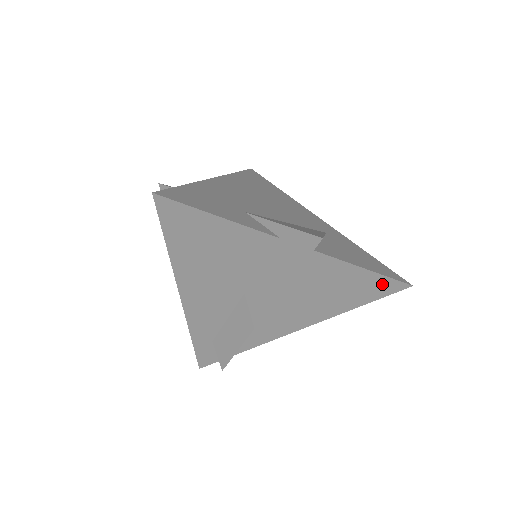
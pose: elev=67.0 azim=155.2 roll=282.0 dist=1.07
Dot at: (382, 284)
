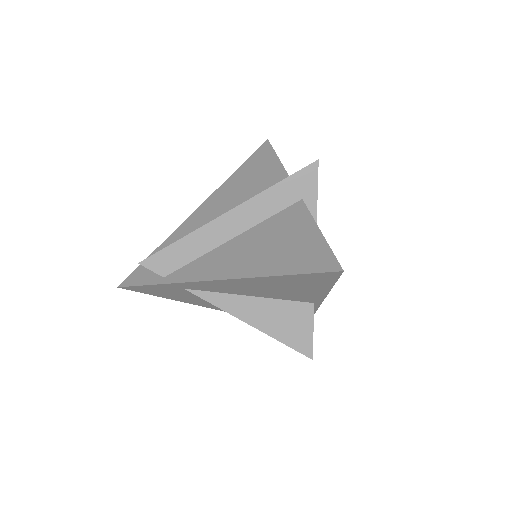
Dot at: (320, 255)
